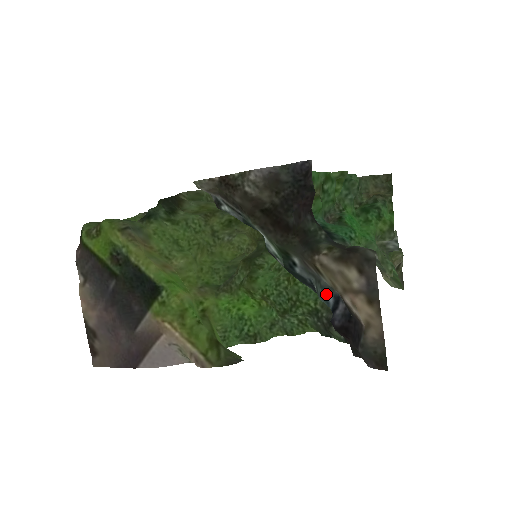
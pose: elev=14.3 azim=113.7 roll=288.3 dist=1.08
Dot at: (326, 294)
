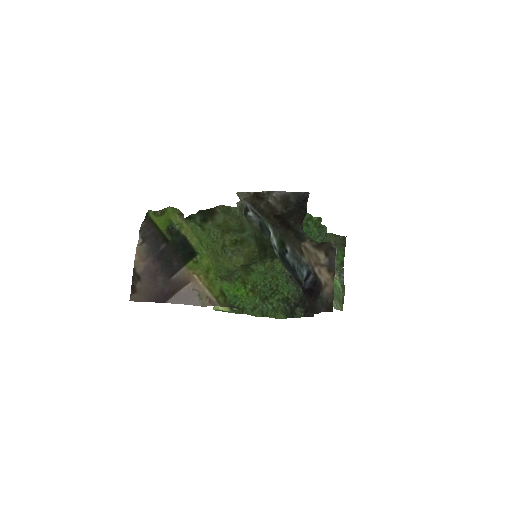
Dot at: (303, 270)
